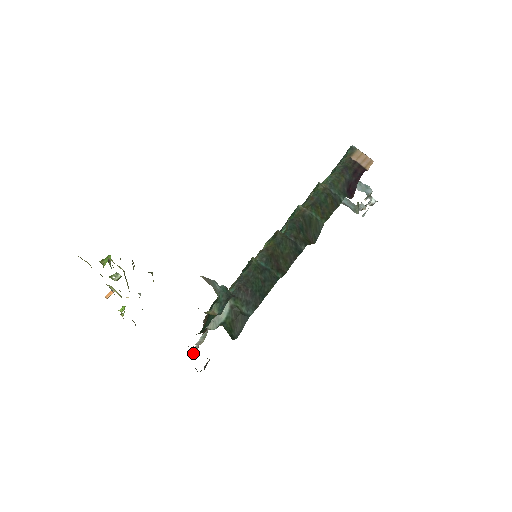
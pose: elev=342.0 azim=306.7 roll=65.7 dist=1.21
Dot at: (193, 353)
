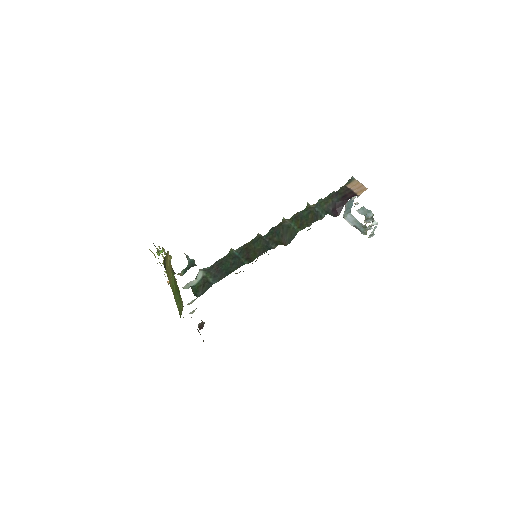
Dot at: occluded
